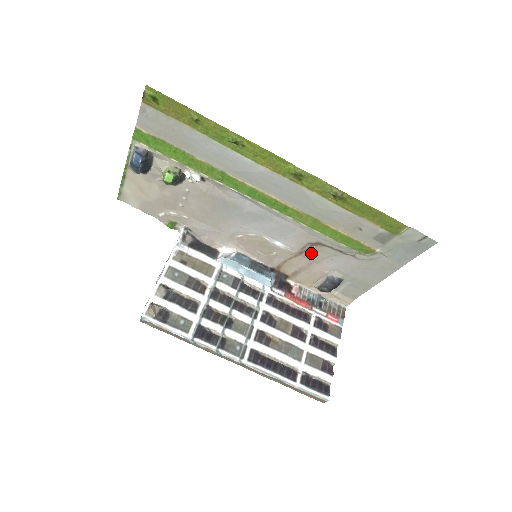
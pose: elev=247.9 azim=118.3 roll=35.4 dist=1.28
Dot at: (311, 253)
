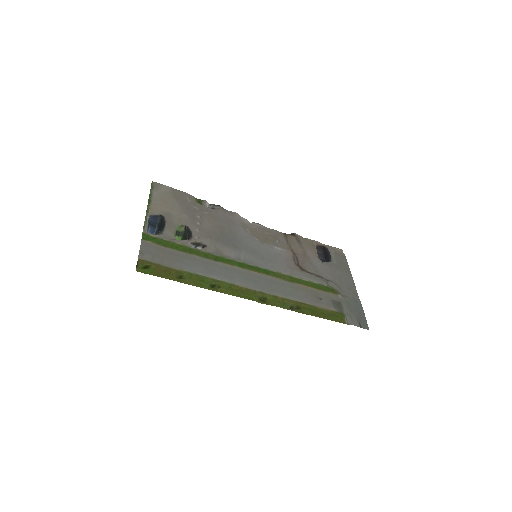
Dot at: (301, 259)
